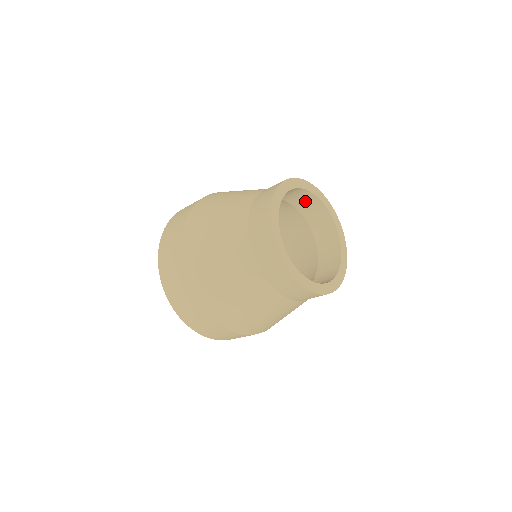
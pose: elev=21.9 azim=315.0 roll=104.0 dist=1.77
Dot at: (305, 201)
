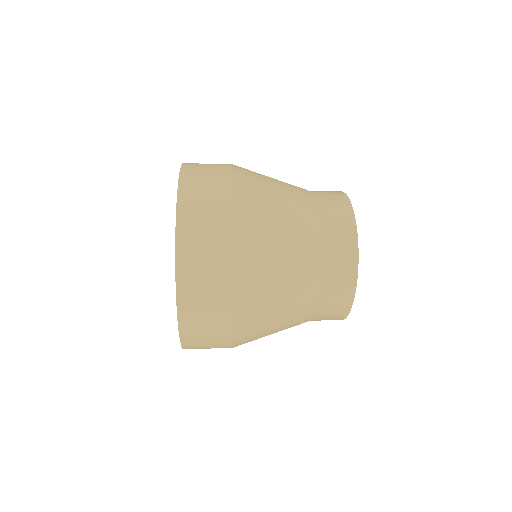
Dot at: occluded
